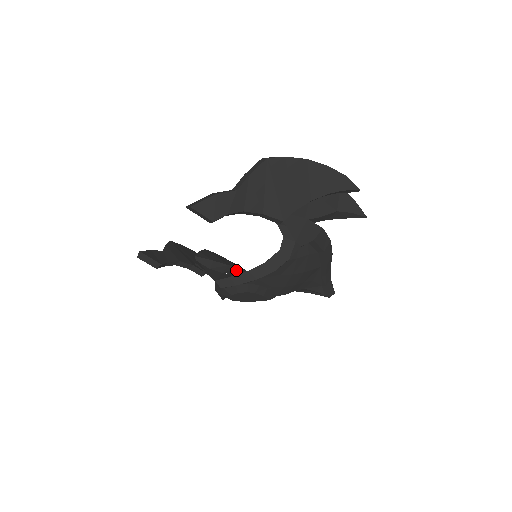
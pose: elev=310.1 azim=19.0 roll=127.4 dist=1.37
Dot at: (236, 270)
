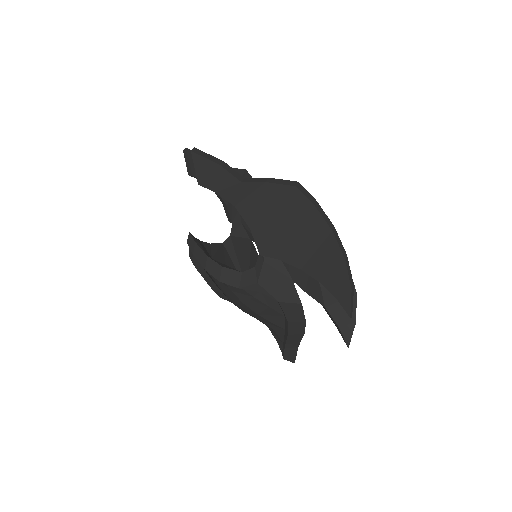
Dot at: occluded
